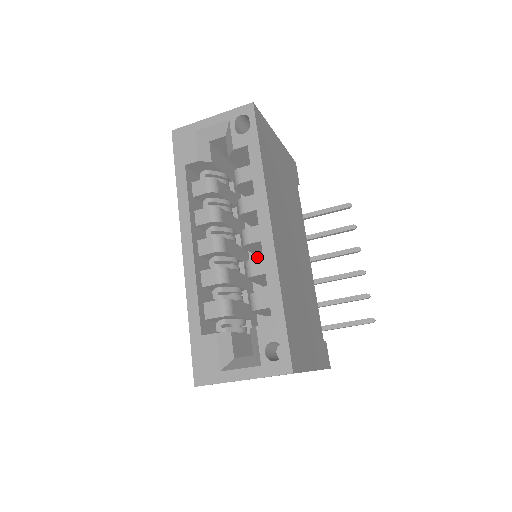
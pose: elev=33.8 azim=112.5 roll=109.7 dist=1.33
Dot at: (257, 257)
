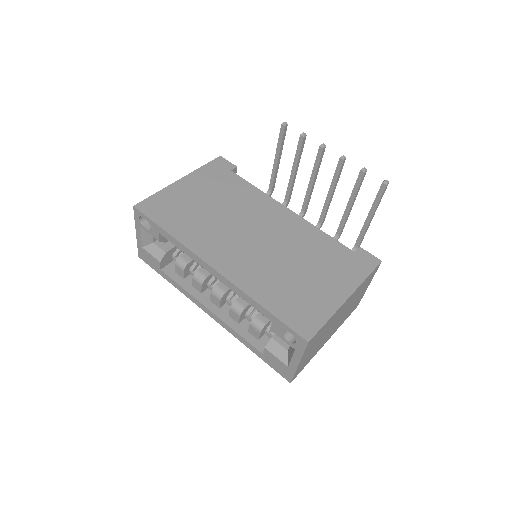
Dot at: occluded
